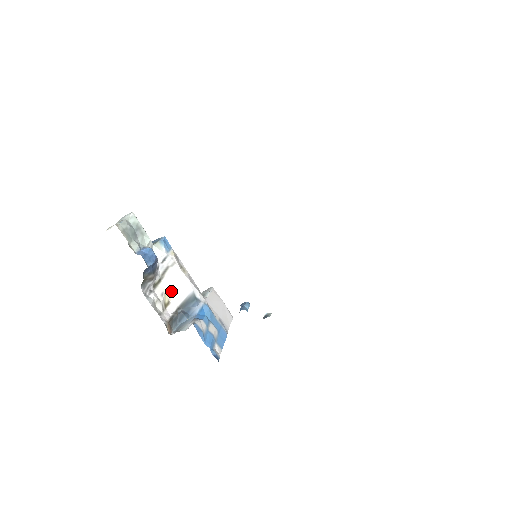
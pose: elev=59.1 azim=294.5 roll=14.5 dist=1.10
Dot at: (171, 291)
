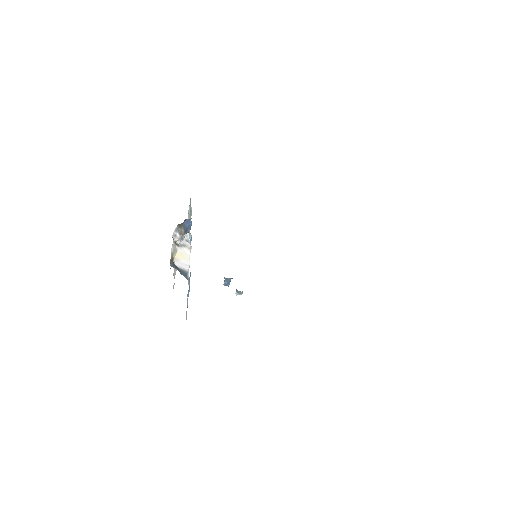
Dot at: (178, 257)
